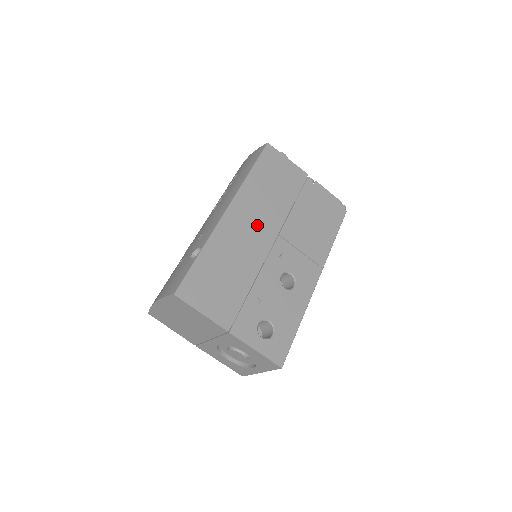
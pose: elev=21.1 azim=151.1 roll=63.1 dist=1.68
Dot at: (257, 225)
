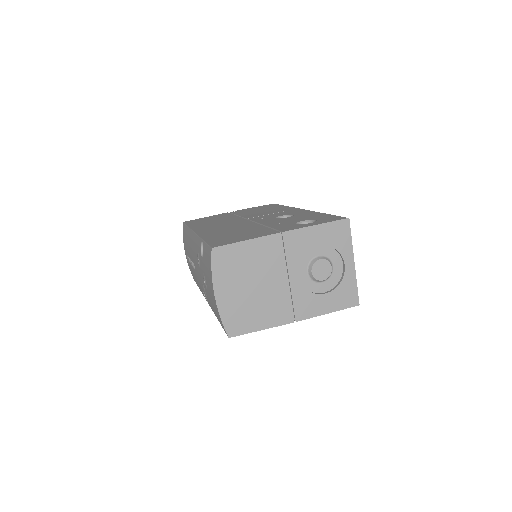
Dot at: (225, 224)
